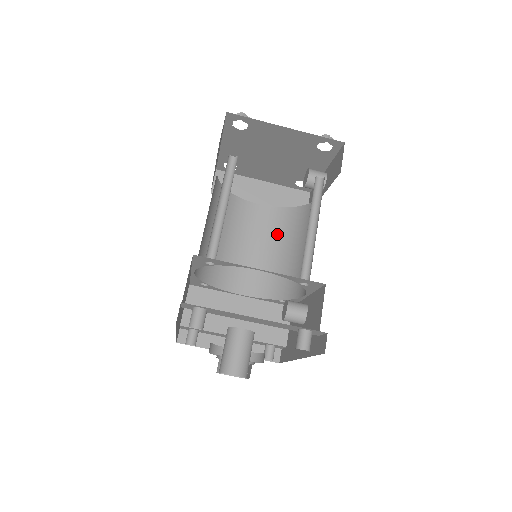
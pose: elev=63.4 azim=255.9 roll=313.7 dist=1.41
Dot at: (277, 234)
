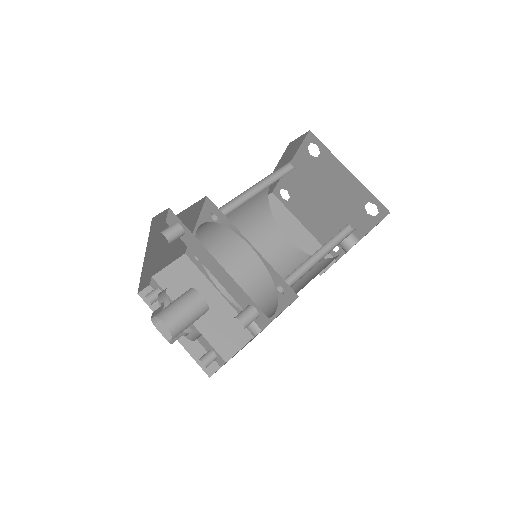
Dot at: (286, 268)
